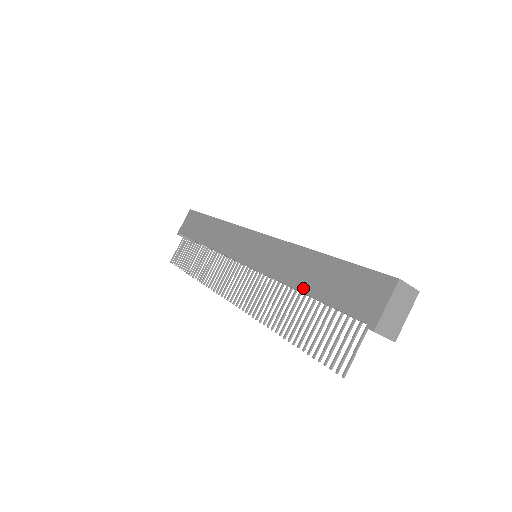
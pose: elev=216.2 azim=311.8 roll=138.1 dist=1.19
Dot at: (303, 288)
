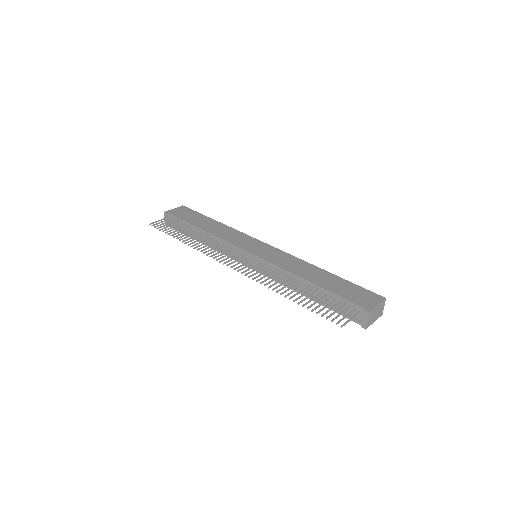
Dot at: (312, 281)
